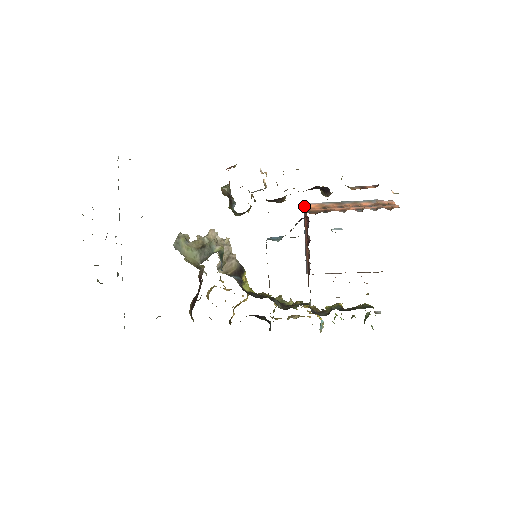
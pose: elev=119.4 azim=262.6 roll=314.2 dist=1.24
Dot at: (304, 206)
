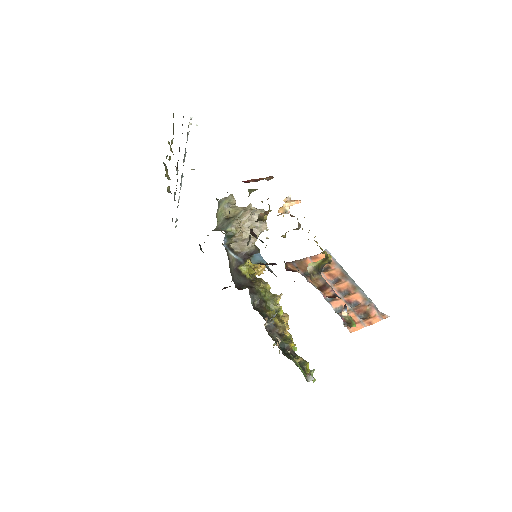
Dot at: occluded
